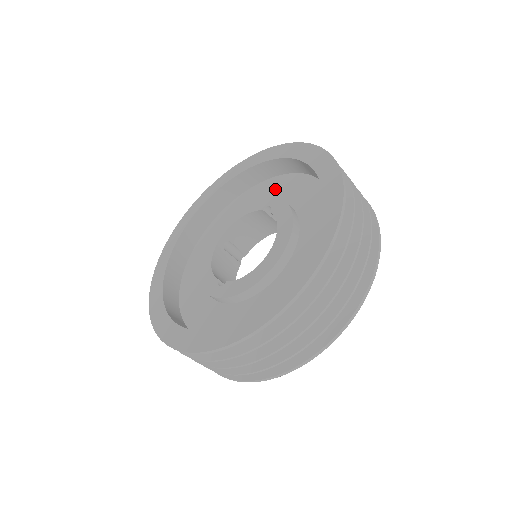
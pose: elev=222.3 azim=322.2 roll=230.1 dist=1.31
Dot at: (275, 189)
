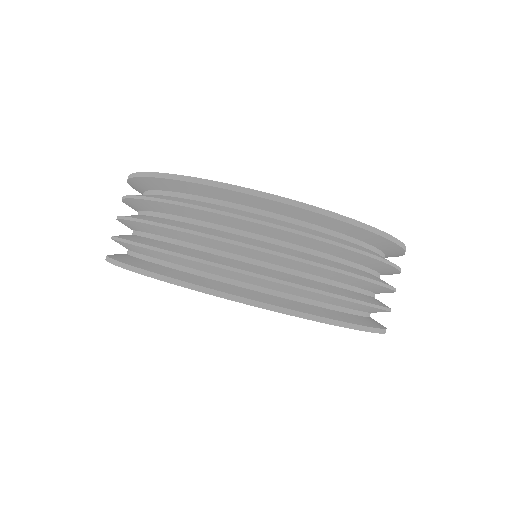
Dot at: occluded
